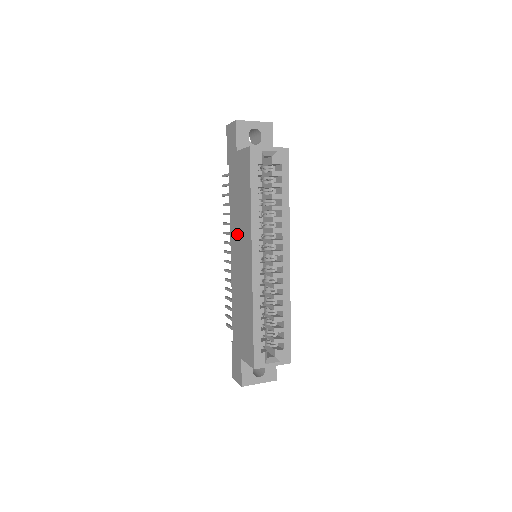
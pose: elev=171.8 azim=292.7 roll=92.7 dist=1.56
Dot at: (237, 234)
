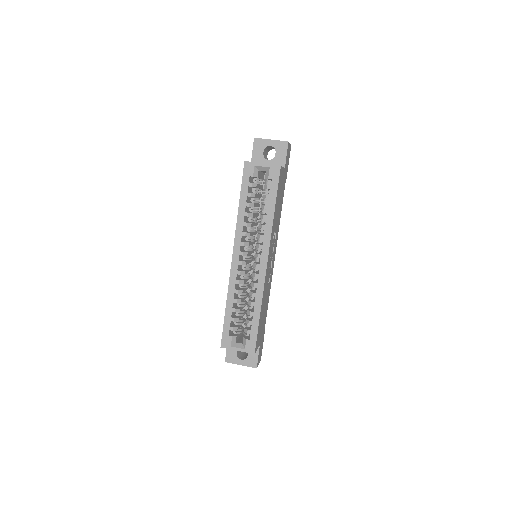
Dot at: occluded
